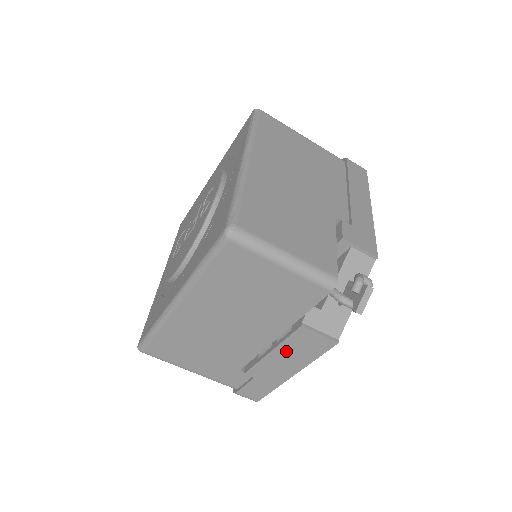
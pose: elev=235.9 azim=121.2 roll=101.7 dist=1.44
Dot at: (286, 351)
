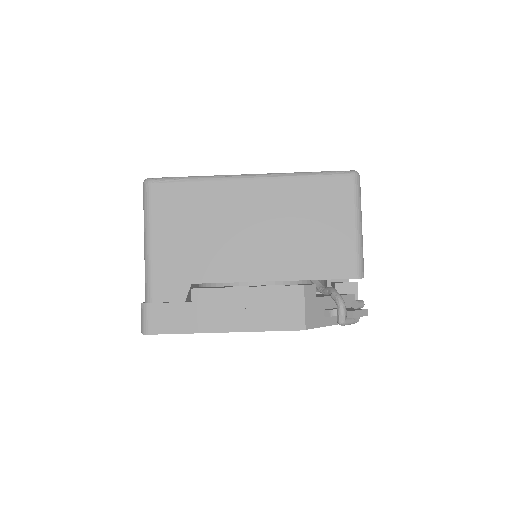
Dot at: (259, 299)
